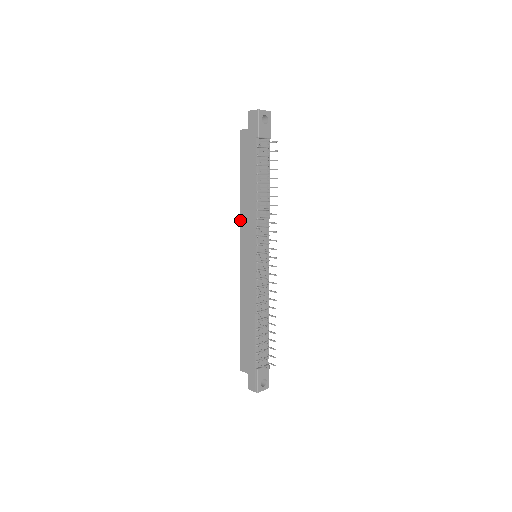
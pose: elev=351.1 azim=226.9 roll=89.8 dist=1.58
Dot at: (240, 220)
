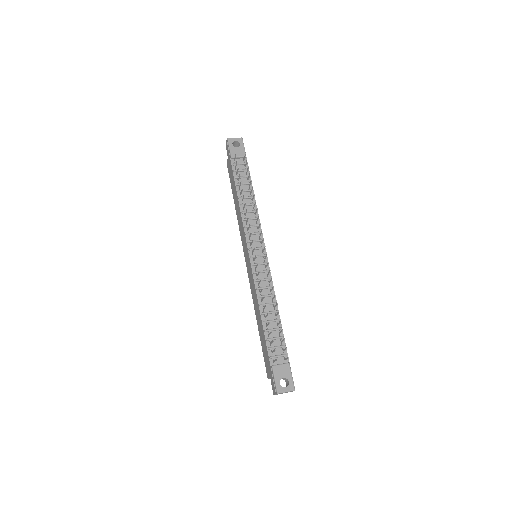
Dot at: occluded
